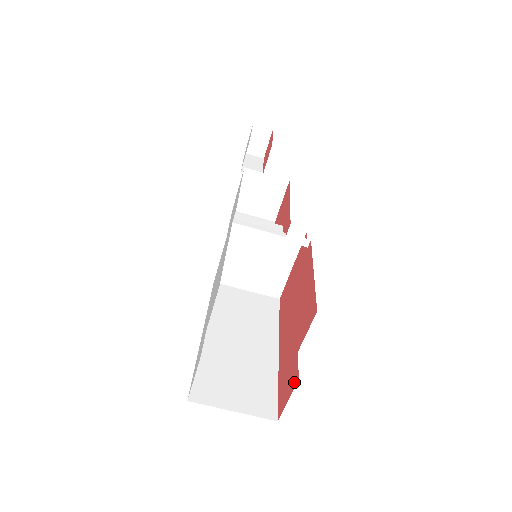
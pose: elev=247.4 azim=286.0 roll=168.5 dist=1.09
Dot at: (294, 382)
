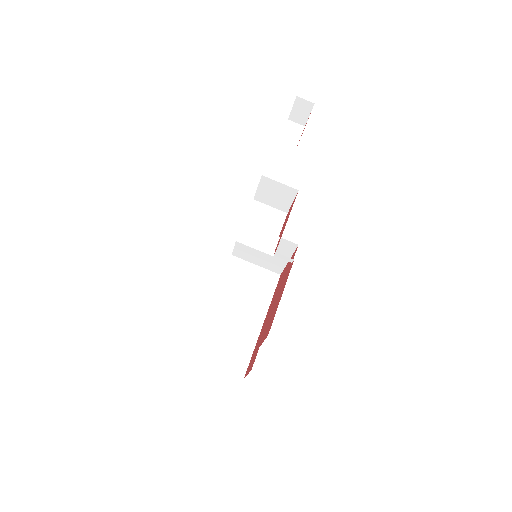
Dot at: (251, 367)
